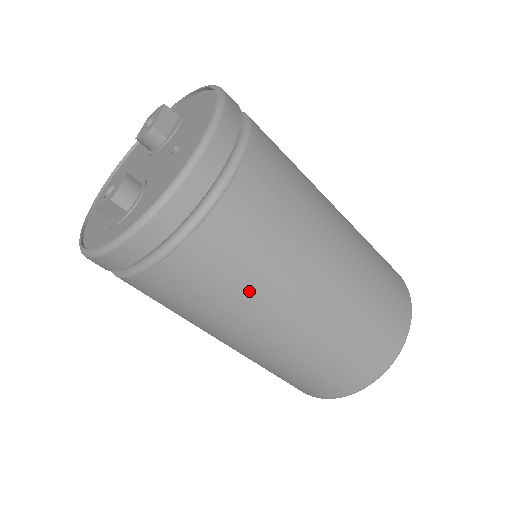
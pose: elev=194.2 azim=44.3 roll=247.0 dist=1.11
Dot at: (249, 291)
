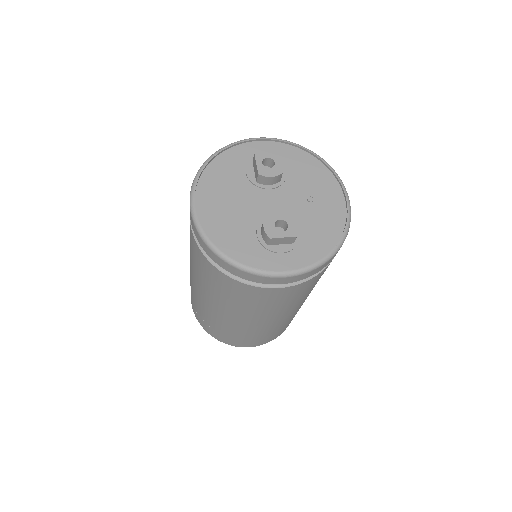
Dot at: occluded
